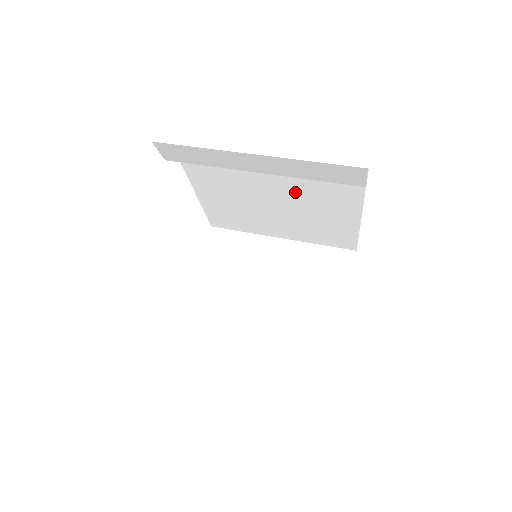
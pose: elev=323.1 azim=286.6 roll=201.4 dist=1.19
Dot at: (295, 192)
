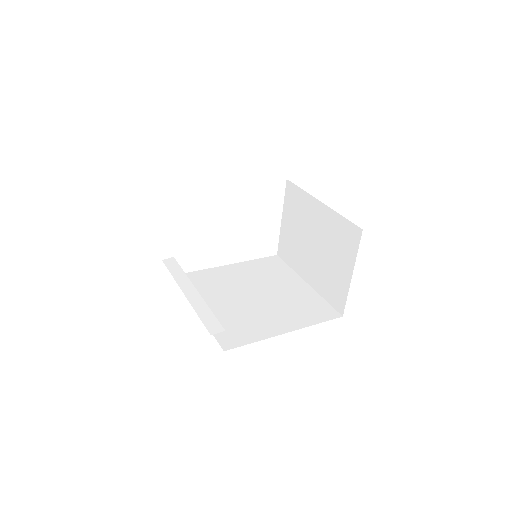
Dot at: occluded
